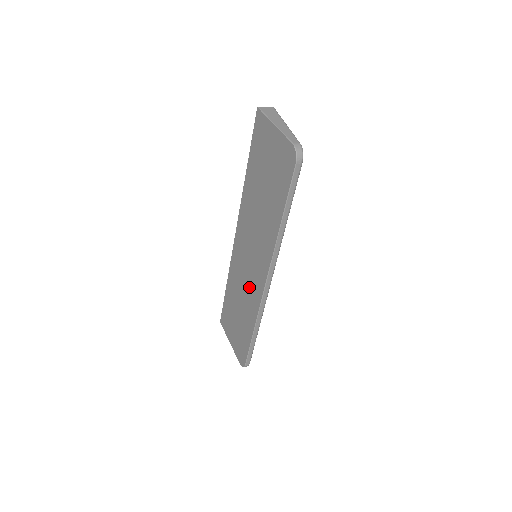
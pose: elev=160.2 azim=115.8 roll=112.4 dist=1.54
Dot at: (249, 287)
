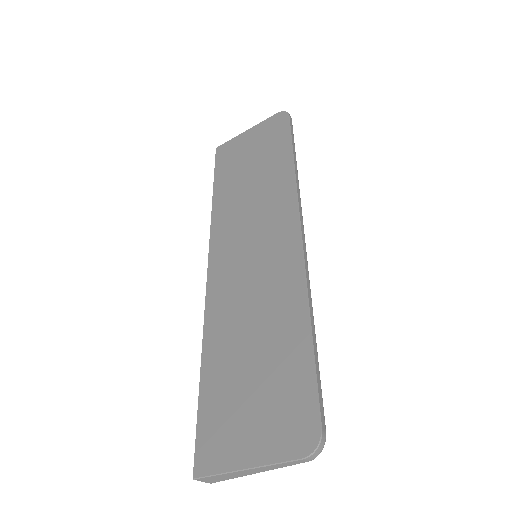
Dot at: (267, 277)
